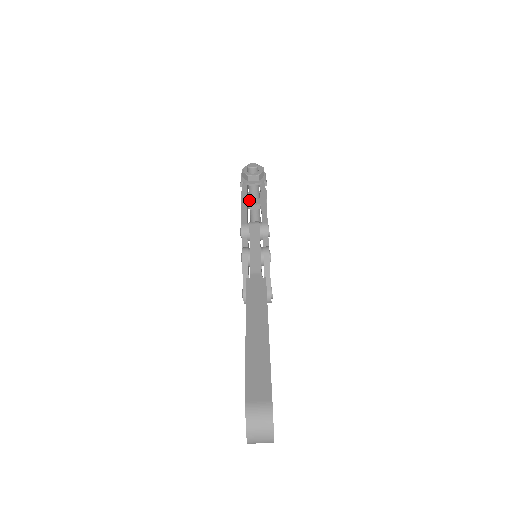
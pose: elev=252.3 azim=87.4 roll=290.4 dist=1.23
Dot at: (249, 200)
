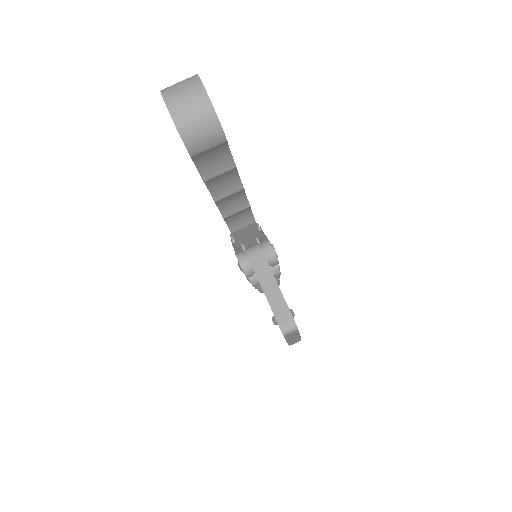
Dot at: occluded
